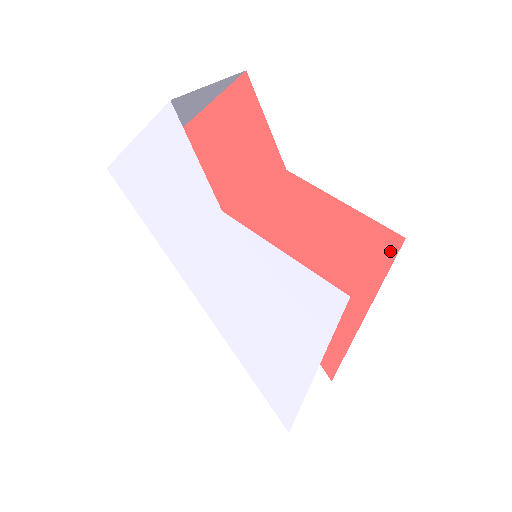
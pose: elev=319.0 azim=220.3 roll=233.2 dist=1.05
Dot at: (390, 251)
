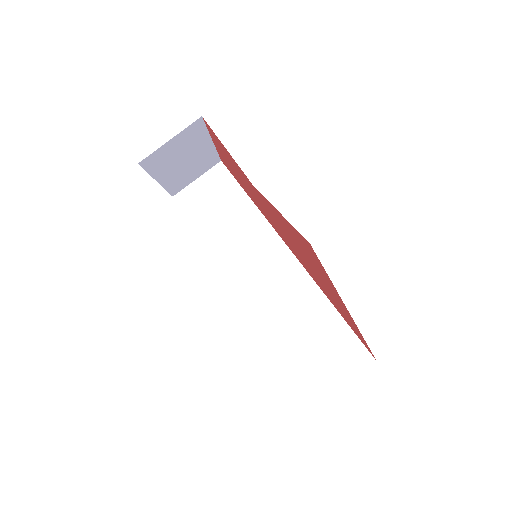
Dot at: (314, 253)
